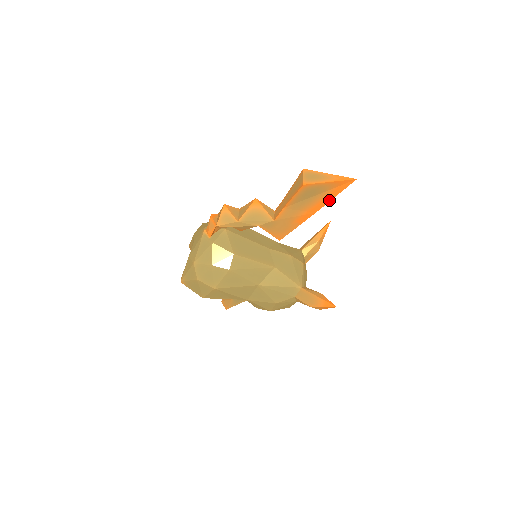
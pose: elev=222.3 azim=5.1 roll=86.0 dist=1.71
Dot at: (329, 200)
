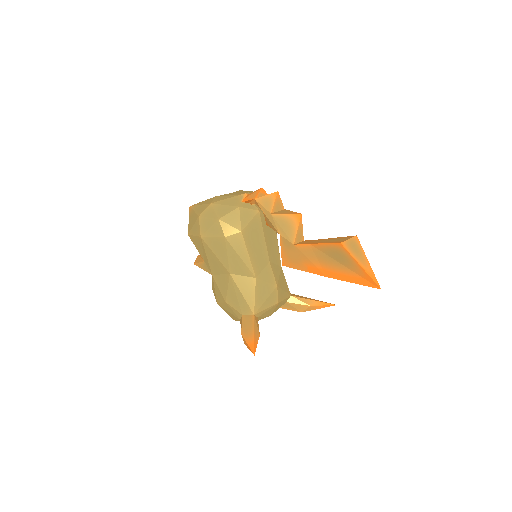
Dot at: (346, 280)
